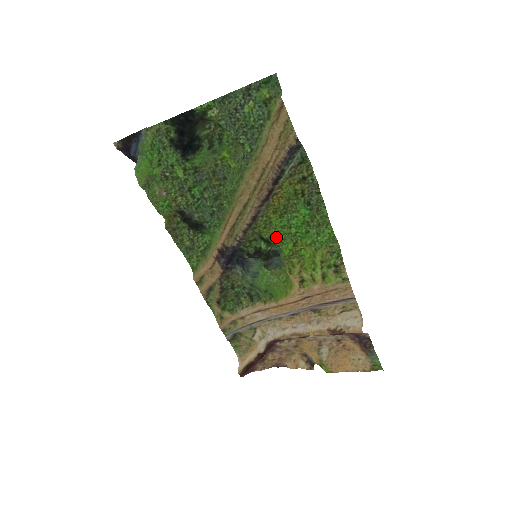
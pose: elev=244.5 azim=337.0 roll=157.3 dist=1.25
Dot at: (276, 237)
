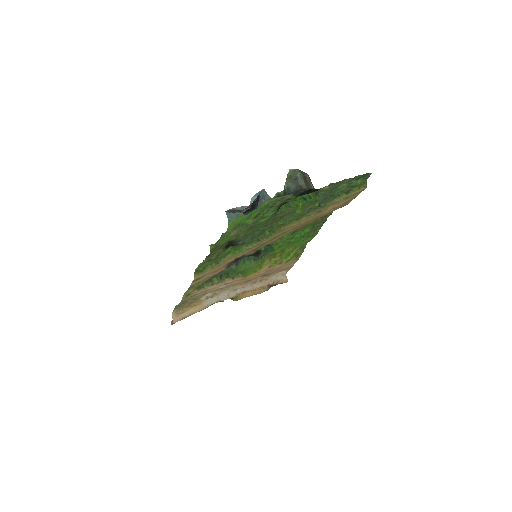
Dot at: (278, 244)
